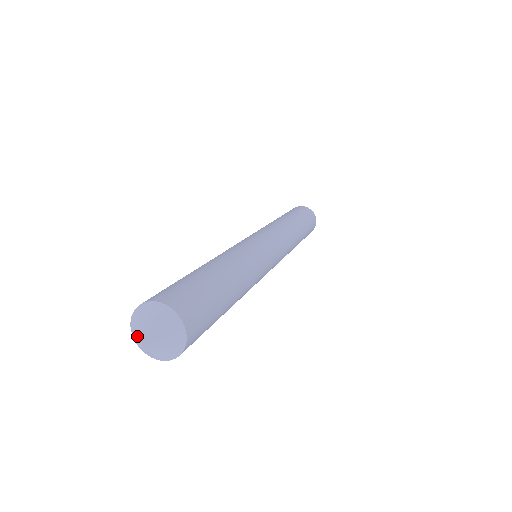
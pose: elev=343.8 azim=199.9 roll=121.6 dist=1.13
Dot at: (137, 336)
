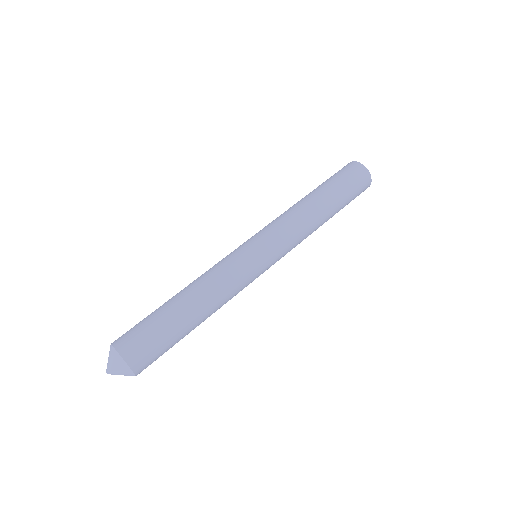
Dot at: (107, 366)
